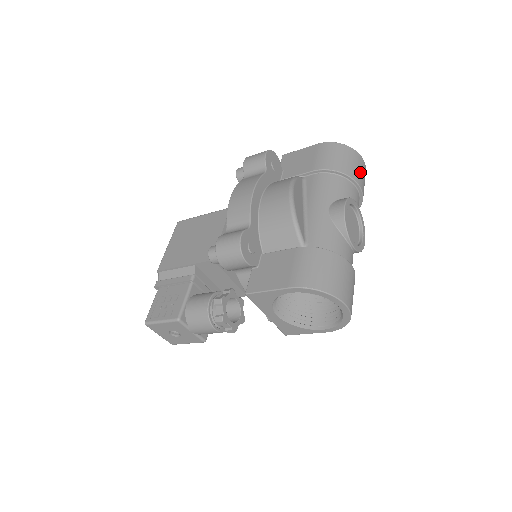
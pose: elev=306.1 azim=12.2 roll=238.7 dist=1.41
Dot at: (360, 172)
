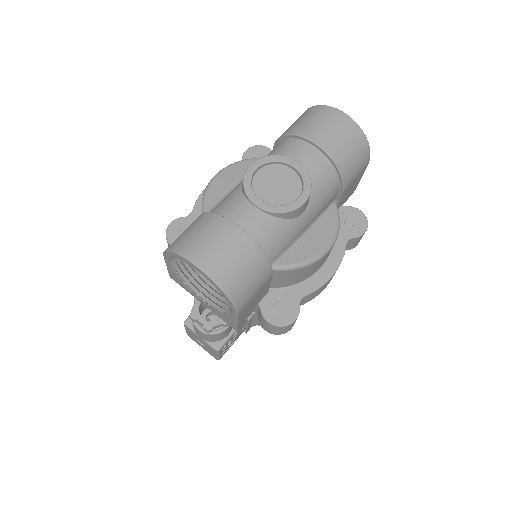
Dot at: (323, 126)
